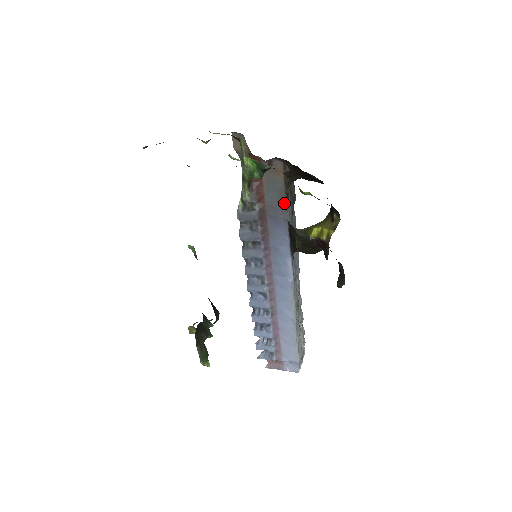
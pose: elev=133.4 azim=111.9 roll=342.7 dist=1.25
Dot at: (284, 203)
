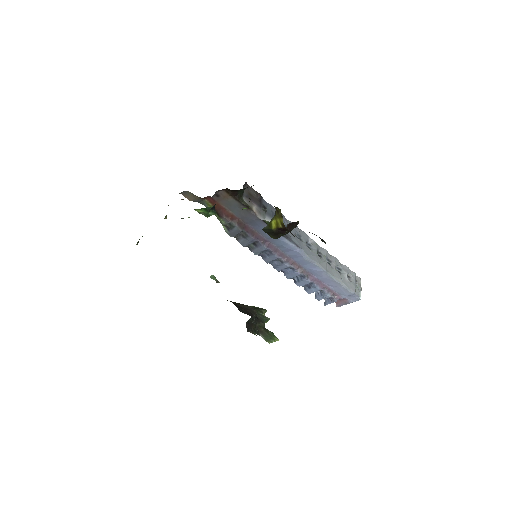
Dot at: (248, 211)
